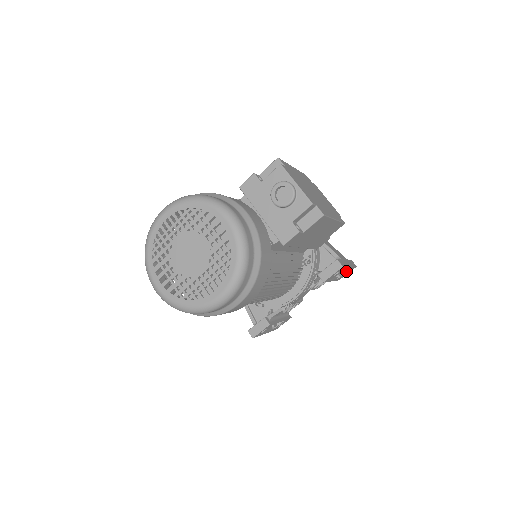
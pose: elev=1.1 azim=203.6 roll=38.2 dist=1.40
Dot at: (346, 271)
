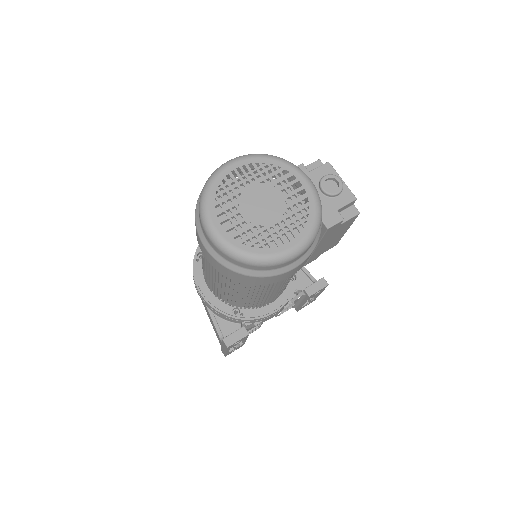
Dot at: (311, 300)
